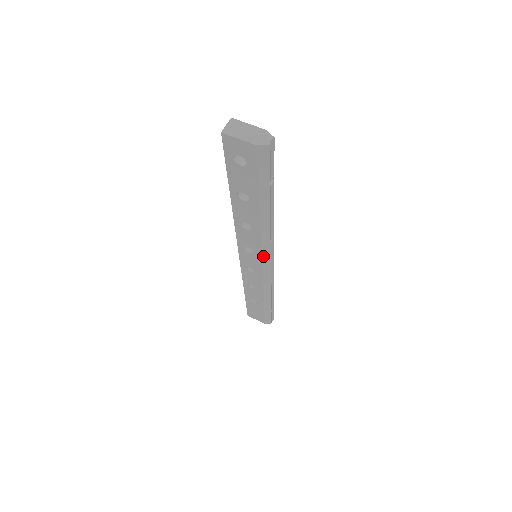
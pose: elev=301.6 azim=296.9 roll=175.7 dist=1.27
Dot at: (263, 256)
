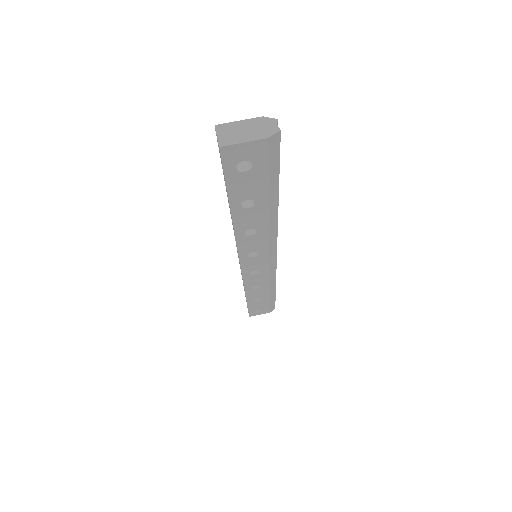
Dot at: (270, 251)
